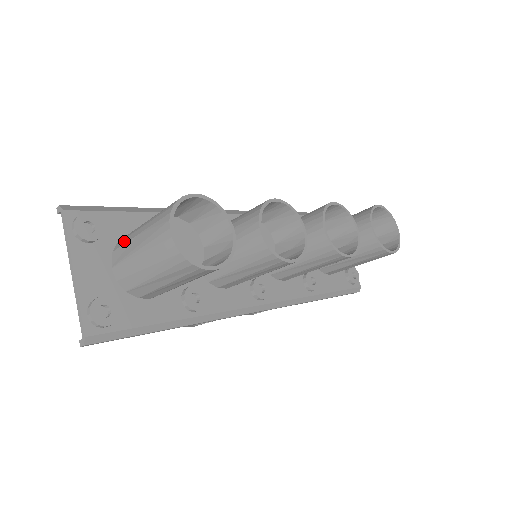
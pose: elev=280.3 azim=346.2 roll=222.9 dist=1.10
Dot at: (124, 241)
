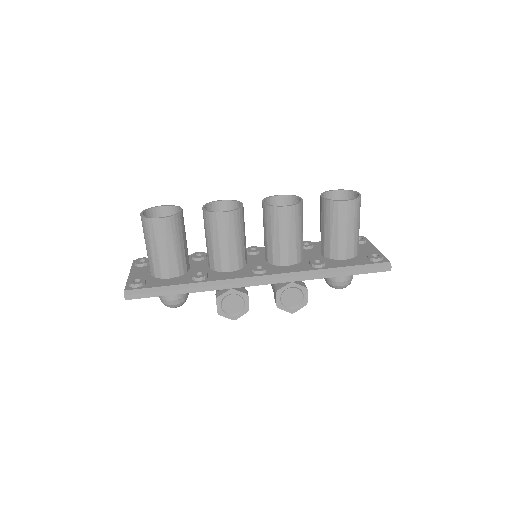
Dot at: occluded
